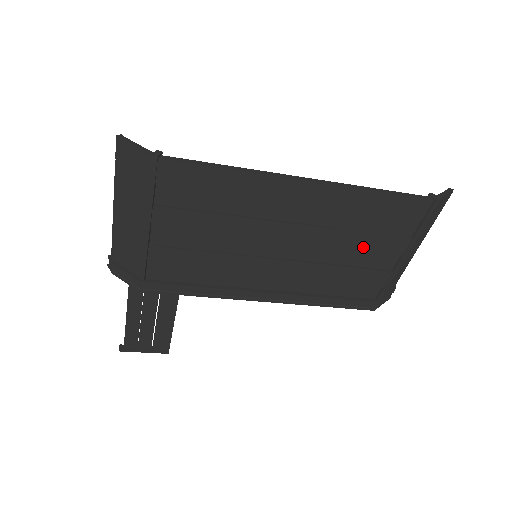
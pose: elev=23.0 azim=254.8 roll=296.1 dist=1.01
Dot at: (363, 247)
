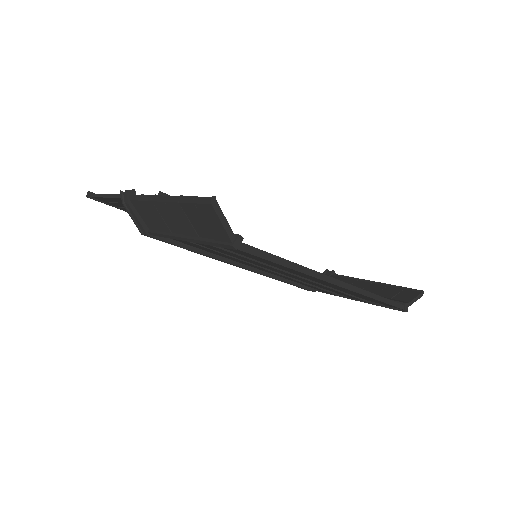
Dot at: (335, 292)
